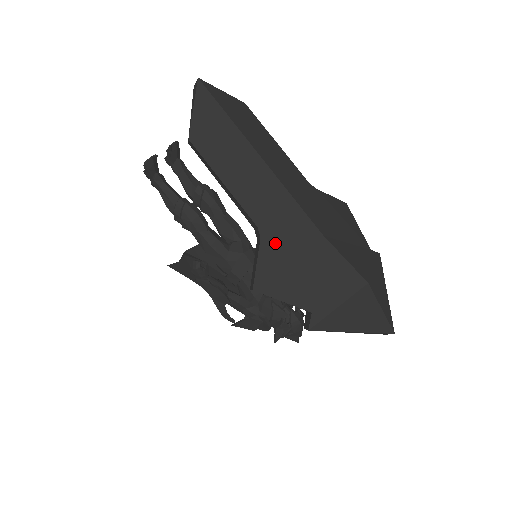
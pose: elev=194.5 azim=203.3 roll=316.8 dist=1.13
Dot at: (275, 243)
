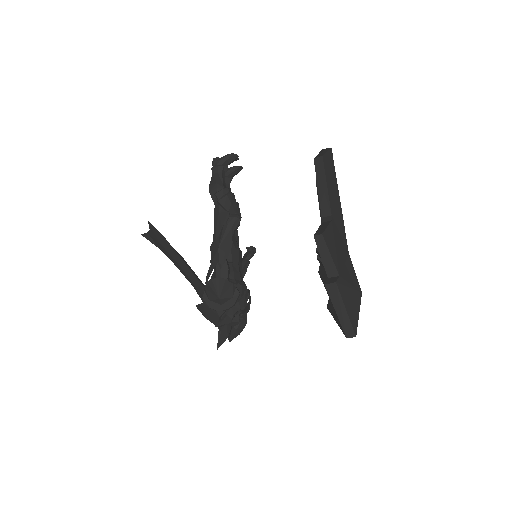
Dot at: (335, 230)
